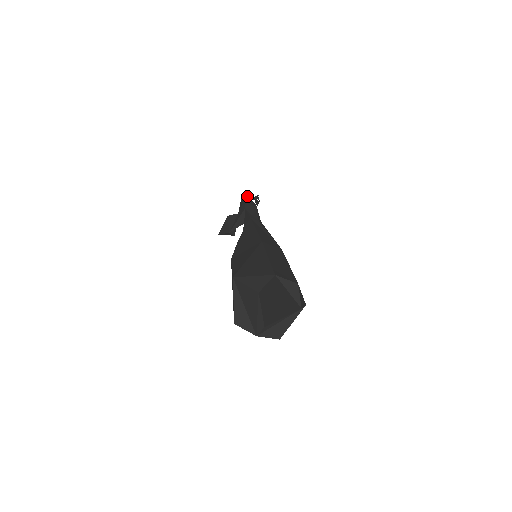
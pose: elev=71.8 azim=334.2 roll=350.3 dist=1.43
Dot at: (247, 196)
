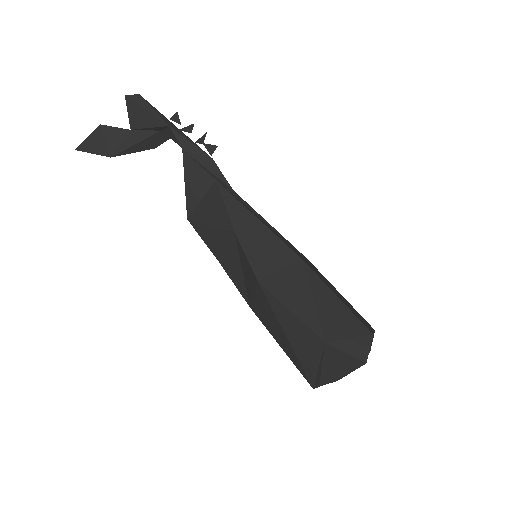
Dot at: (157, 110)
